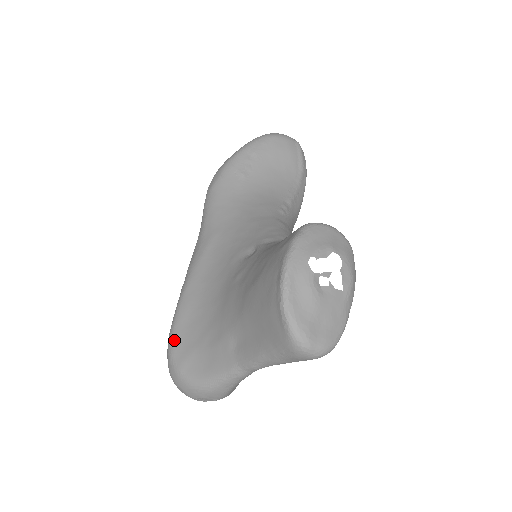
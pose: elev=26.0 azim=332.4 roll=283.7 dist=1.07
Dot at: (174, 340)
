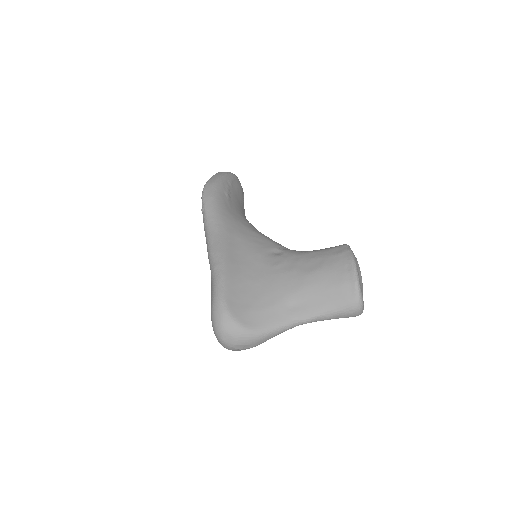
Dot at: (228, 301)
